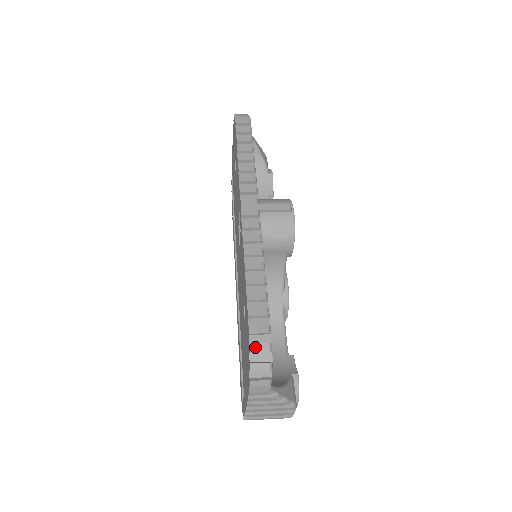
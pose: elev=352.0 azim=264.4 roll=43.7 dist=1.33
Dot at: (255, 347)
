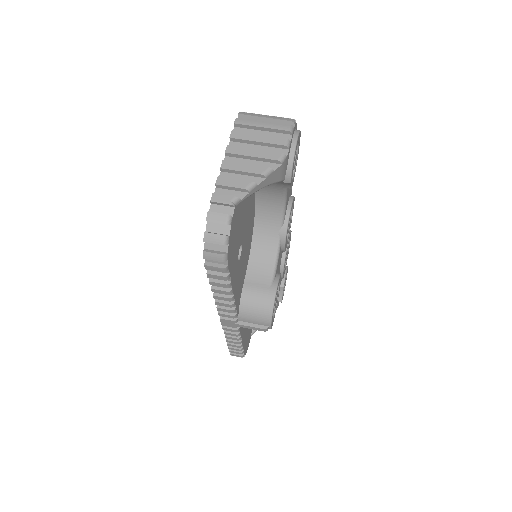
Dot at: occluded
